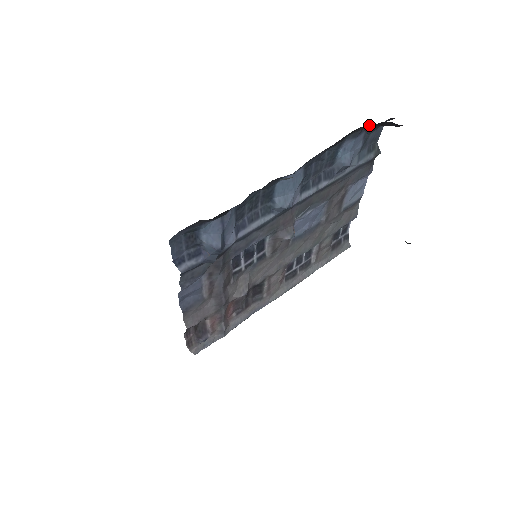
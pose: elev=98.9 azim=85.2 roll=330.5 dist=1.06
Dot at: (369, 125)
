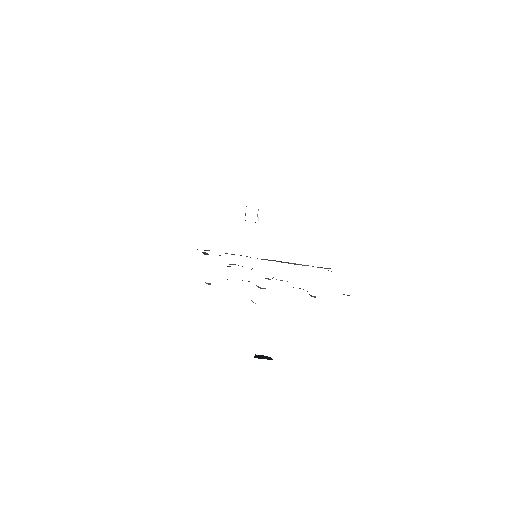
Dot at: occluded
